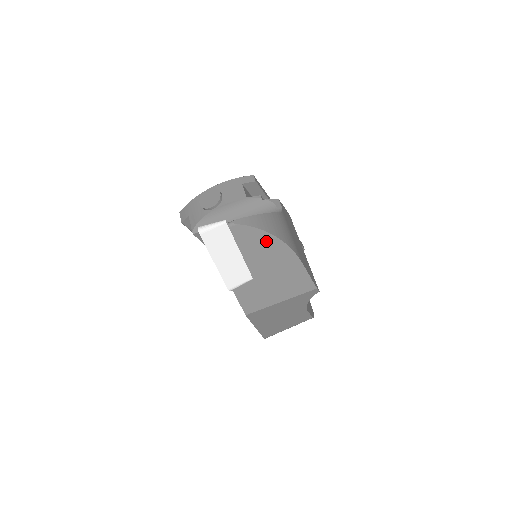
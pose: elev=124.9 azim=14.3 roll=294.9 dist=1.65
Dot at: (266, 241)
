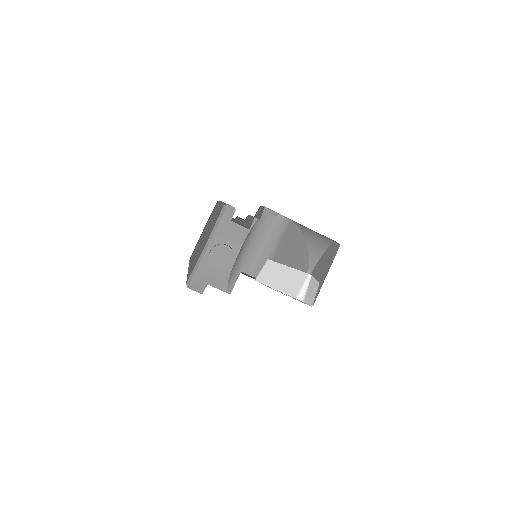
Dot at: (324, 256)
